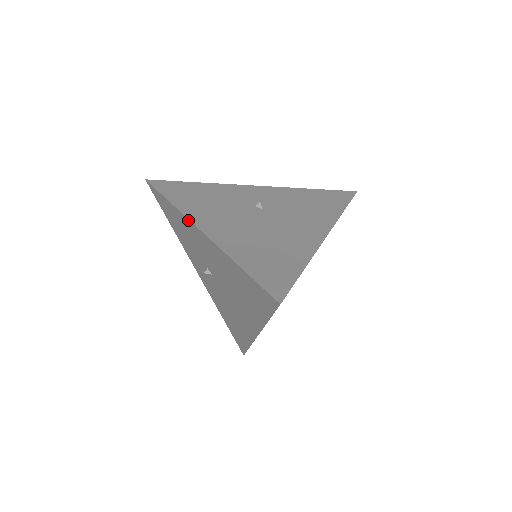
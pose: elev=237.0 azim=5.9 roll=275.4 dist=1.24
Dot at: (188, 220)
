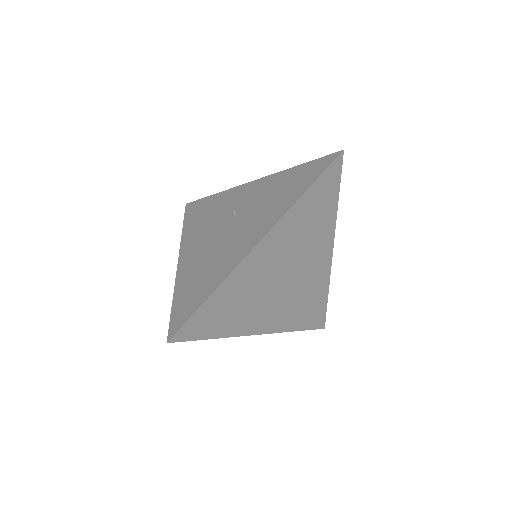
Dot at: (181, 248)
